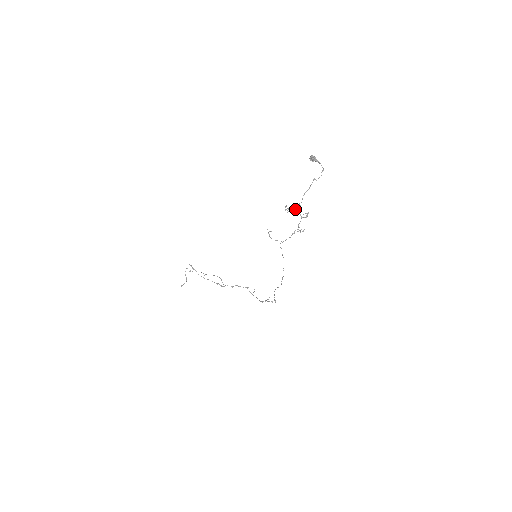
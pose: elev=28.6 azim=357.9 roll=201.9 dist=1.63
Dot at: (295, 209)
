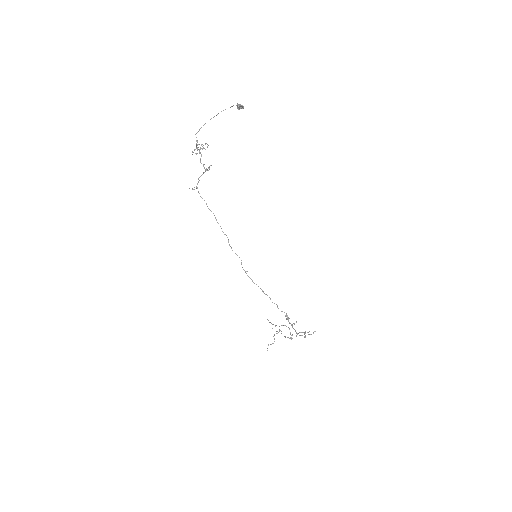
Dot at: occluded
